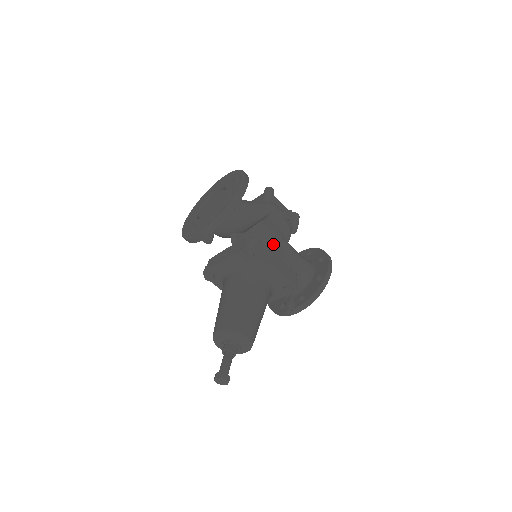
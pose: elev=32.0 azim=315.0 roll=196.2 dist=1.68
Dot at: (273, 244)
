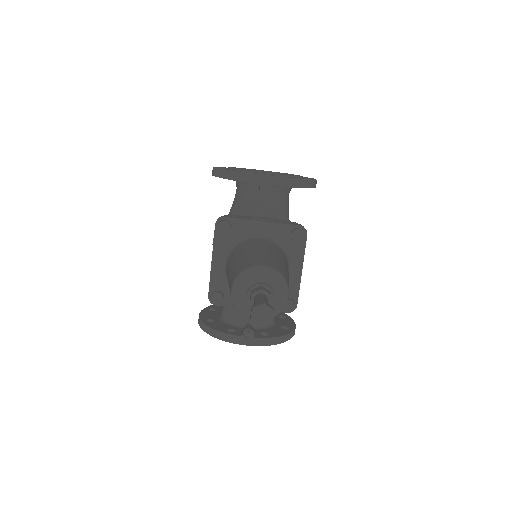
Dot at: occluded
